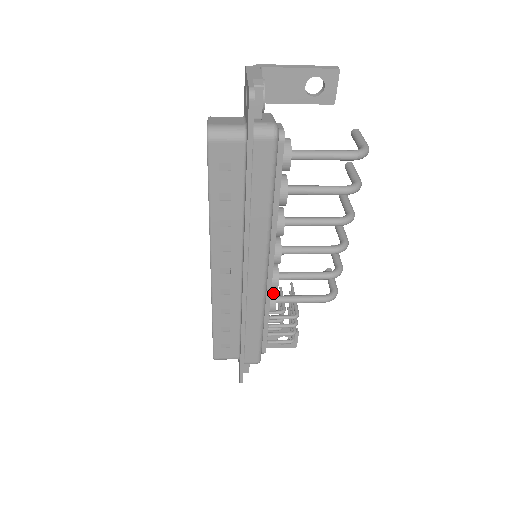
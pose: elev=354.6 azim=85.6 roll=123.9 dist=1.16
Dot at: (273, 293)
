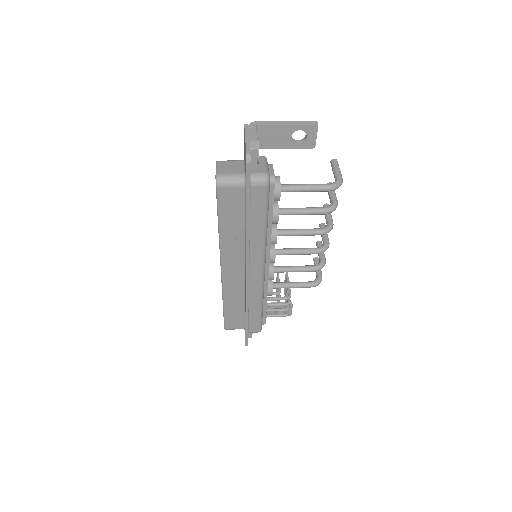
Dot at: (270, 282)
